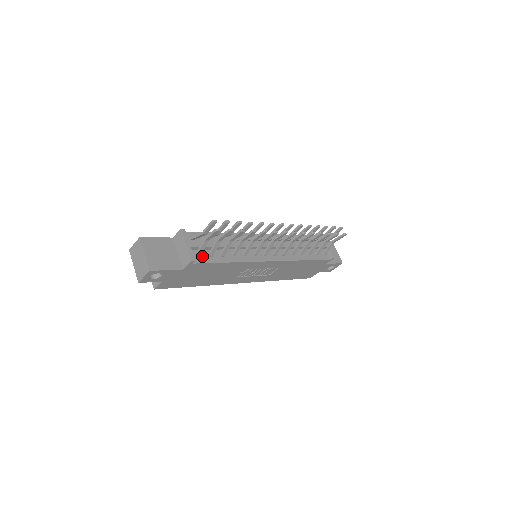
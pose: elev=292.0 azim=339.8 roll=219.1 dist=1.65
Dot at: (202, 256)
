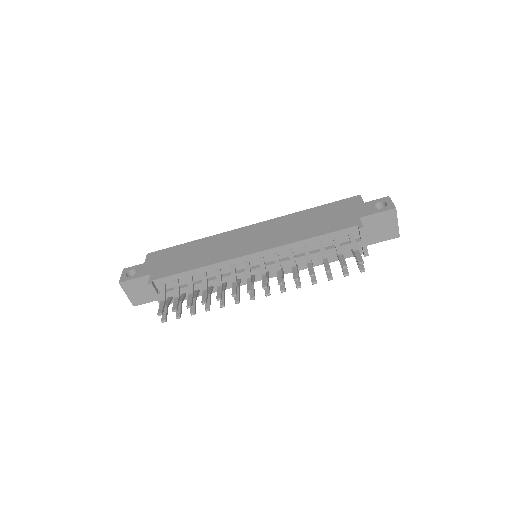
Dot at: occluded
